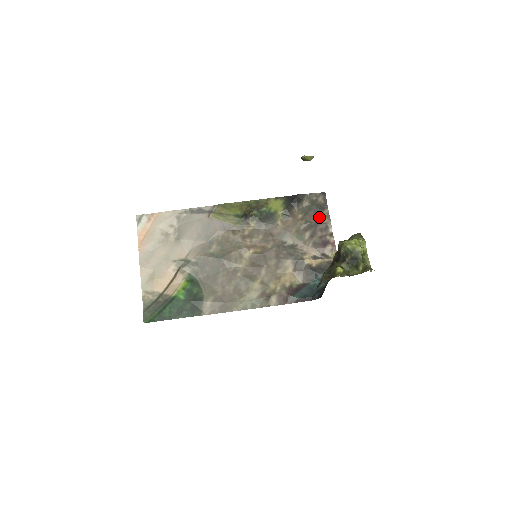
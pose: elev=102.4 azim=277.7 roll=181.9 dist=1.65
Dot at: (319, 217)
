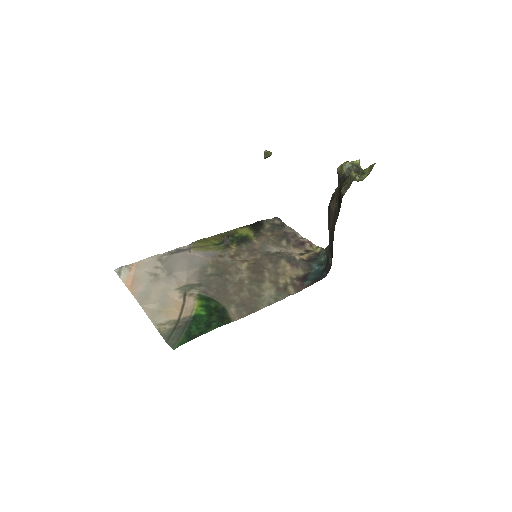
Dot at: (284, 231)
